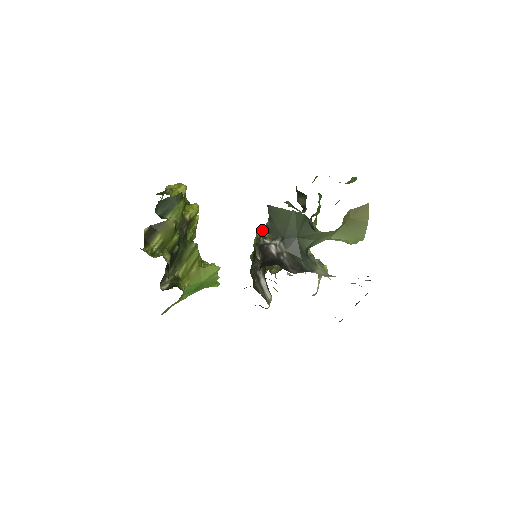
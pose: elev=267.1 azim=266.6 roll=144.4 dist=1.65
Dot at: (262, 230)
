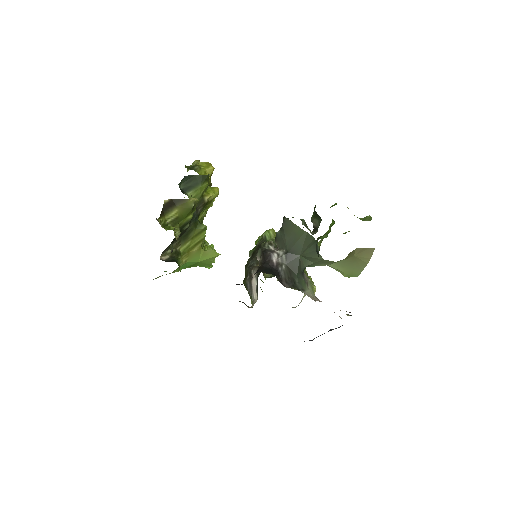
Dot at: (269, 232)
